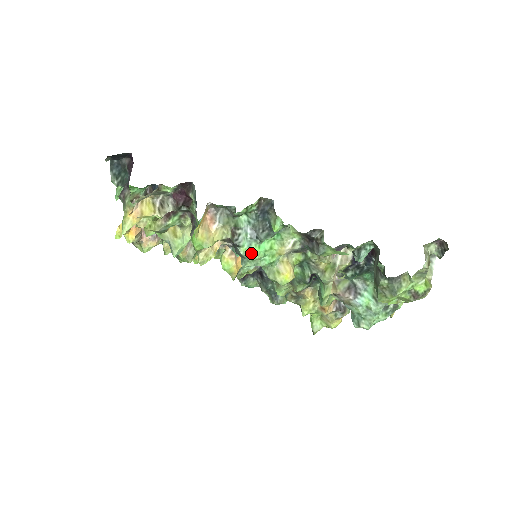
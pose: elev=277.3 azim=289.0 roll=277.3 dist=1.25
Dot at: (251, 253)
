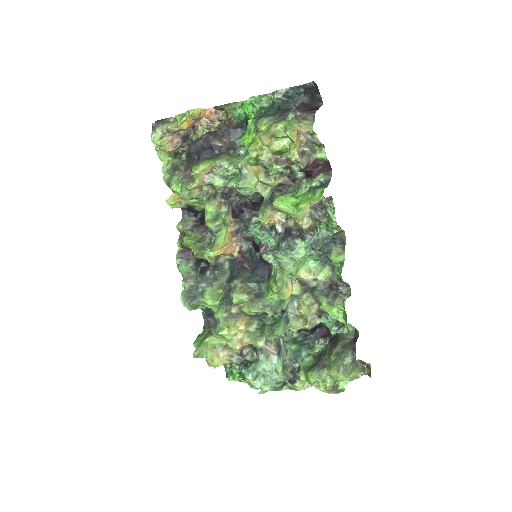
Dot at: (304, 253)
